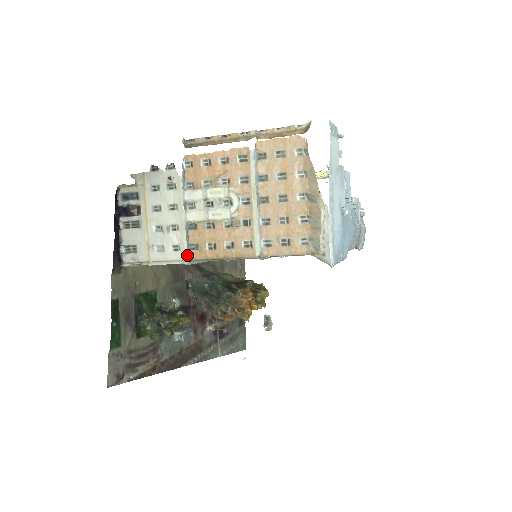
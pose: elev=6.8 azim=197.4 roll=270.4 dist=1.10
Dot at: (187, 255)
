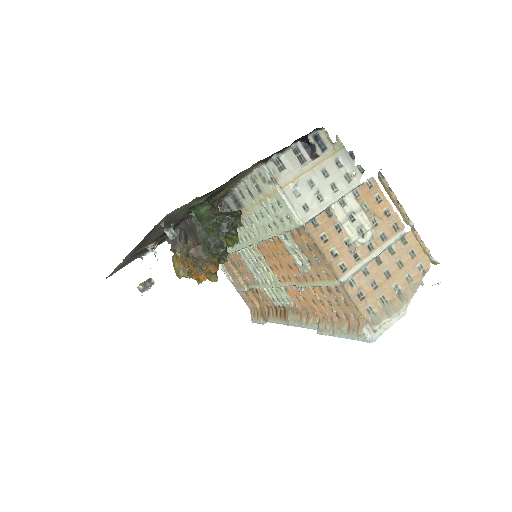
Dot at: (308, 221)
